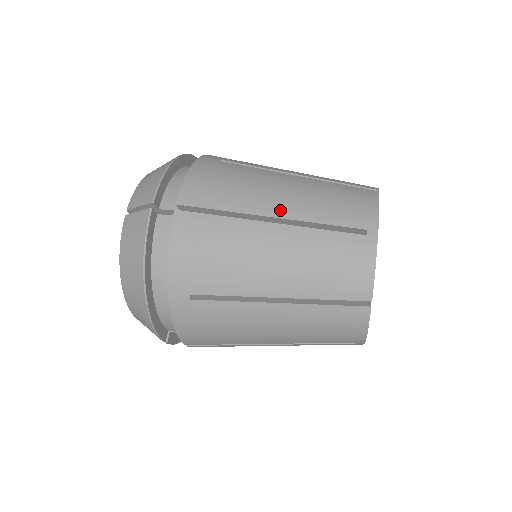
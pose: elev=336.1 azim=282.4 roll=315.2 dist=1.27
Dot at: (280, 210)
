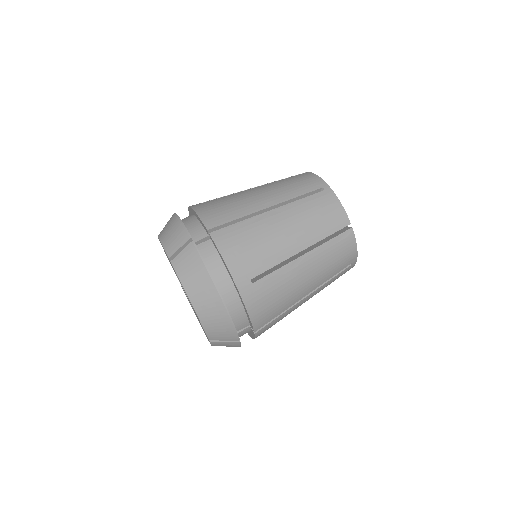
Dot at: (309, 290)
